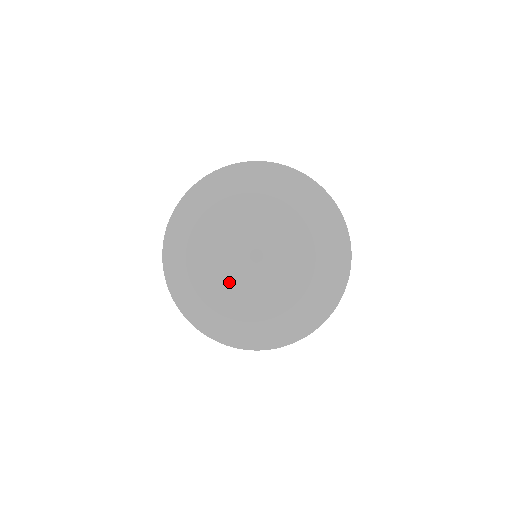
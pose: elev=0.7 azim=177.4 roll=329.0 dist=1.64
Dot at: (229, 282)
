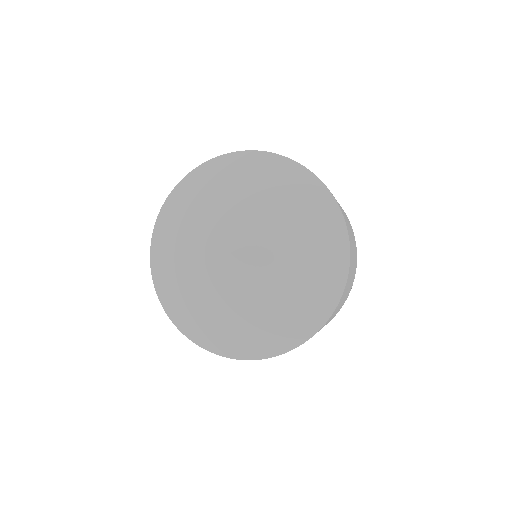
Dot at: (202, 278)
